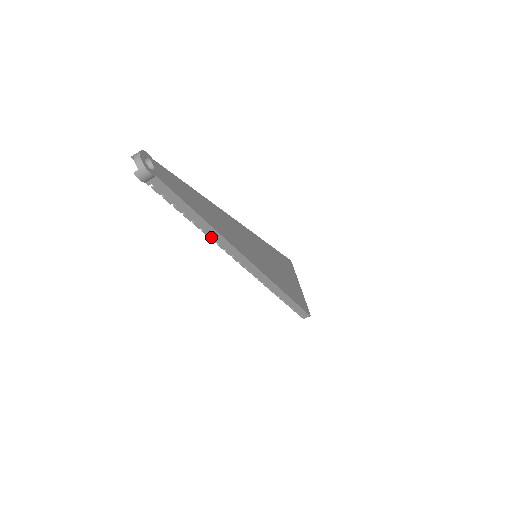
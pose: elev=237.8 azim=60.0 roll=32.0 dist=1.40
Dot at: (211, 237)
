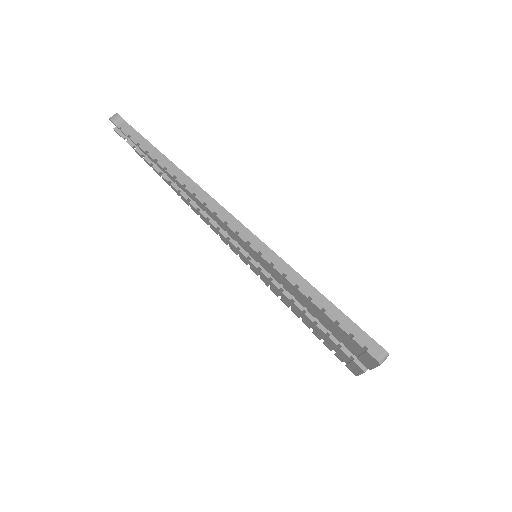
Dot at: (176, 178)
